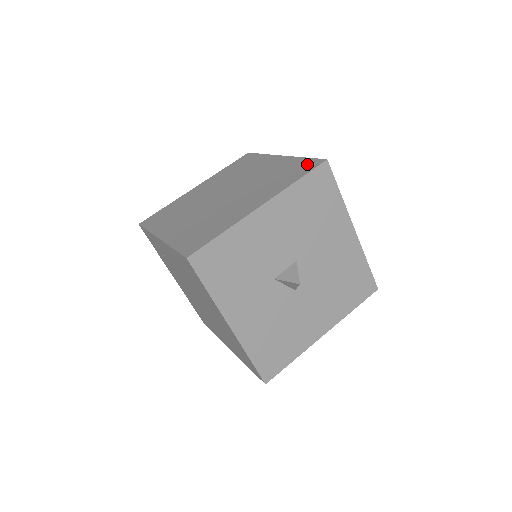
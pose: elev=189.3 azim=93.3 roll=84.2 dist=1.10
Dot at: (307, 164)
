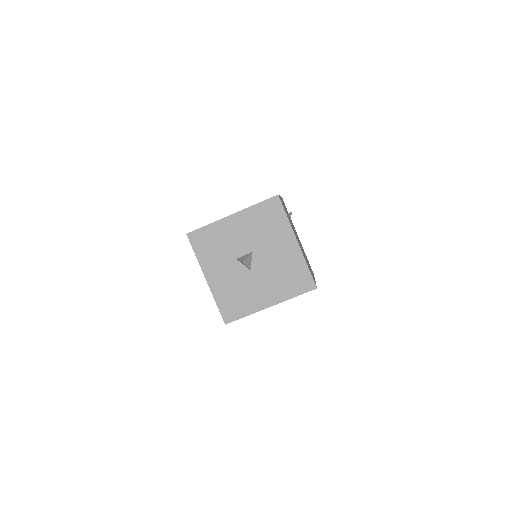
Dot at: occluded
